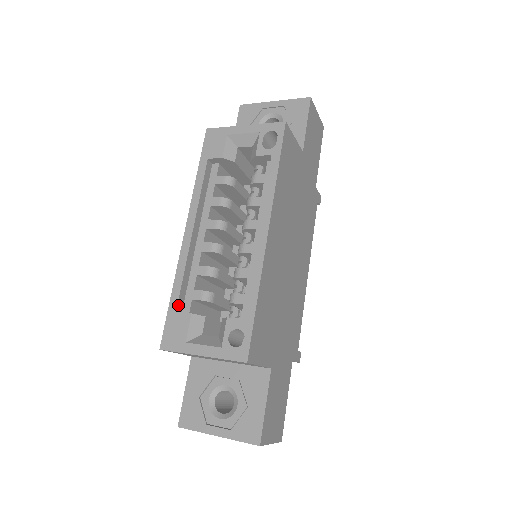
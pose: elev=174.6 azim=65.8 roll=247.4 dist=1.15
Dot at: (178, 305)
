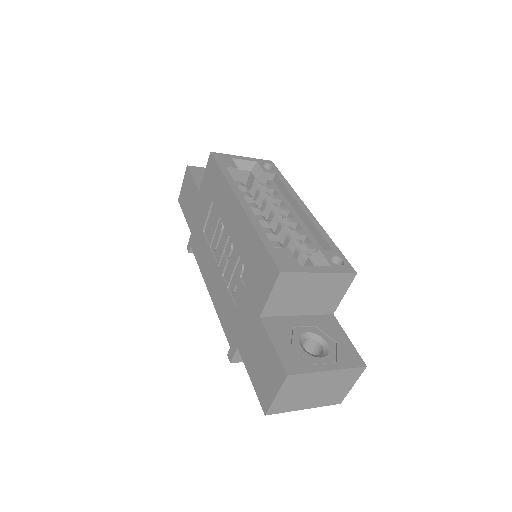
Dot at: (271, 245)
